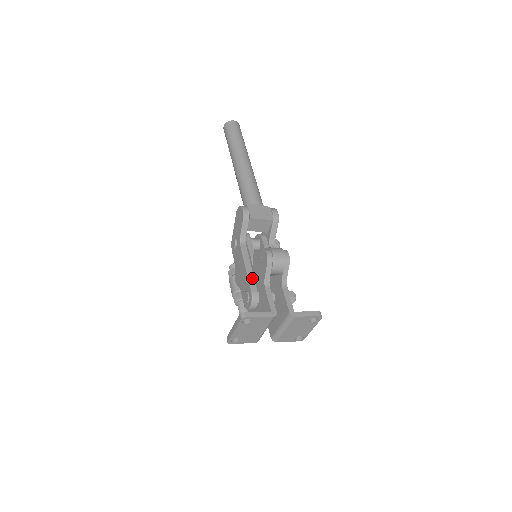
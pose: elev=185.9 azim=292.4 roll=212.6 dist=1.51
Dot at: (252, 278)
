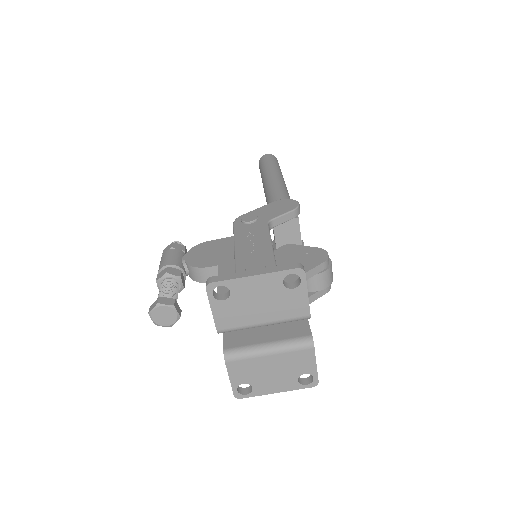
Dot at: occluded
